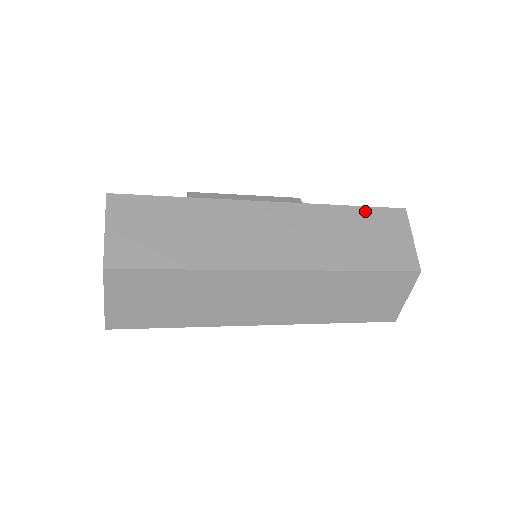
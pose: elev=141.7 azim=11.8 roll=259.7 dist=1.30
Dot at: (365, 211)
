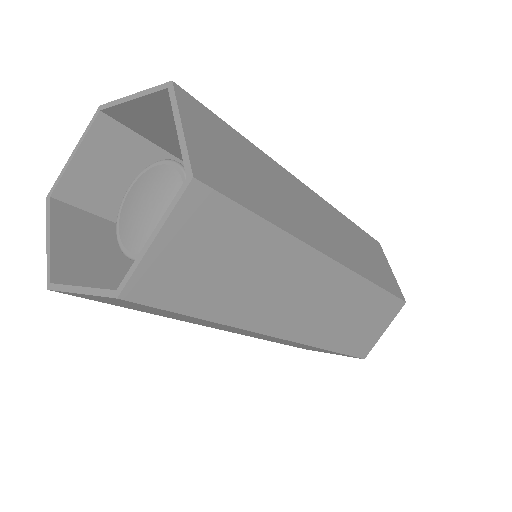
Dot at: (363, 232)
